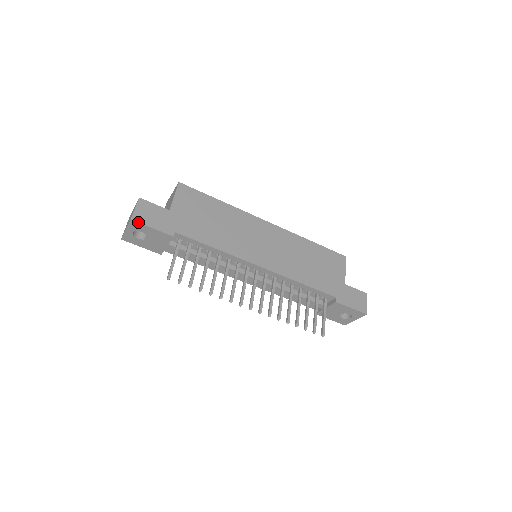
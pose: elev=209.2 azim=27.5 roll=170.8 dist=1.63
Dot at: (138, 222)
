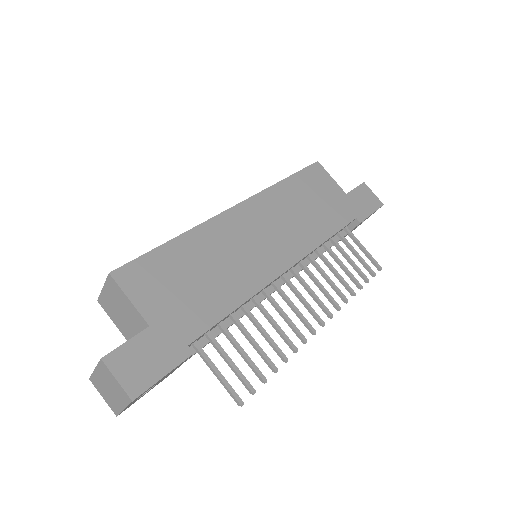
Dot at: (143, 392)
